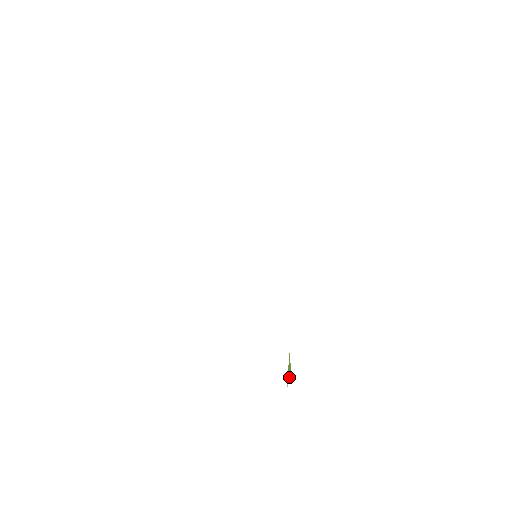
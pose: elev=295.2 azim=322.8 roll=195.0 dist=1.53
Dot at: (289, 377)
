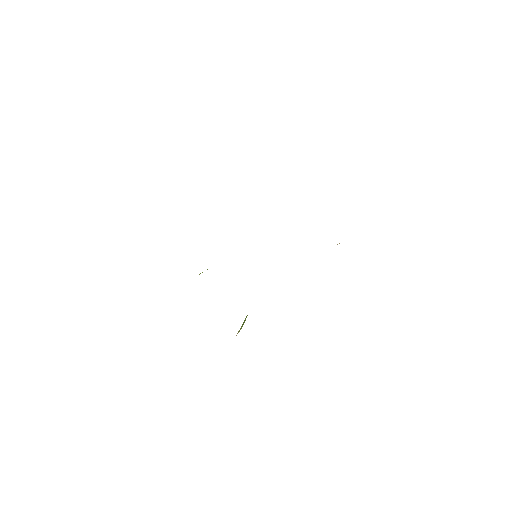
Dot at: (240, 329)
